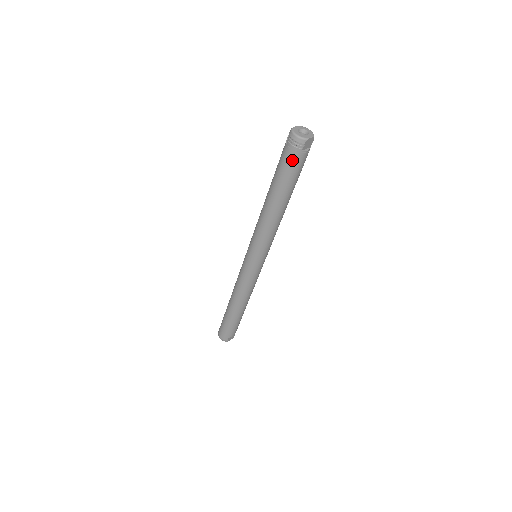
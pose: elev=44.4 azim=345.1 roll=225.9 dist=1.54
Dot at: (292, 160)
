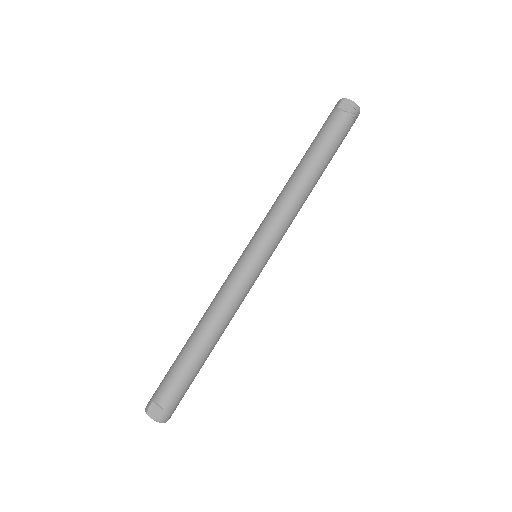
Dot at: (327, 119)
